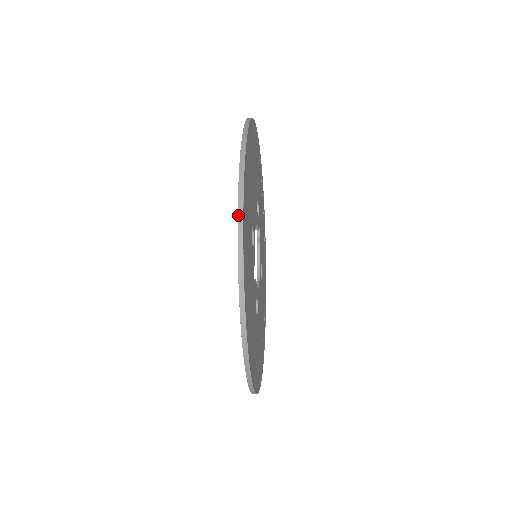
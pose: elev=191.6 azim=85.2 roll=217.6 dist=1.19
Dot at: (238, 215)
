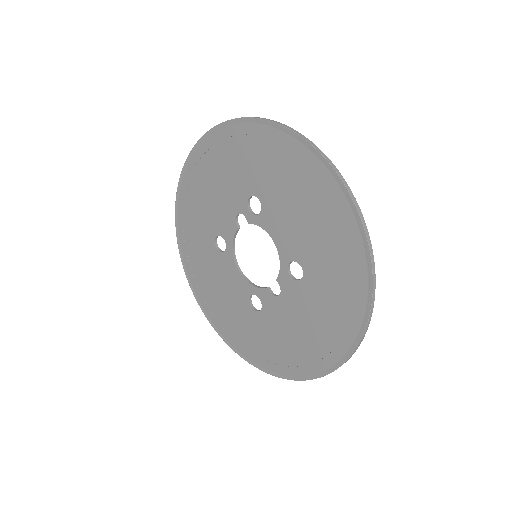
Dot at: (370, 314)
